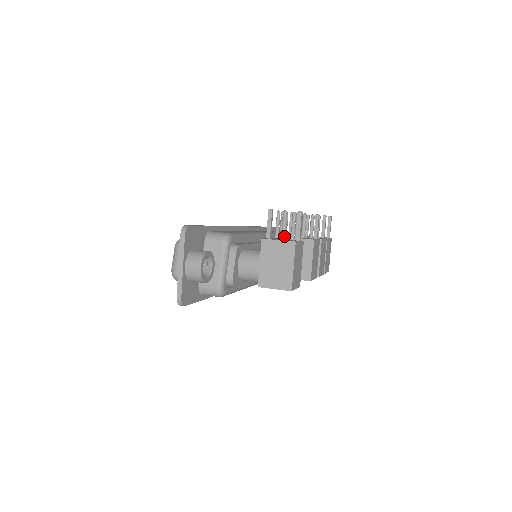
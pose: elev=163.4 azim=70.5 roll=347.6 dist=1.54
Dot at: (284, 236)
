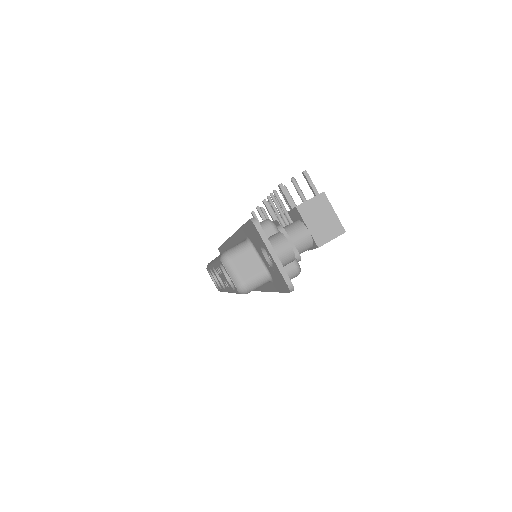
Dot at: (305, 198)
